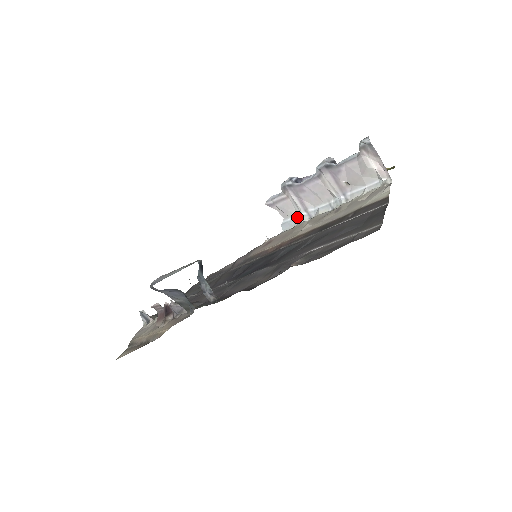
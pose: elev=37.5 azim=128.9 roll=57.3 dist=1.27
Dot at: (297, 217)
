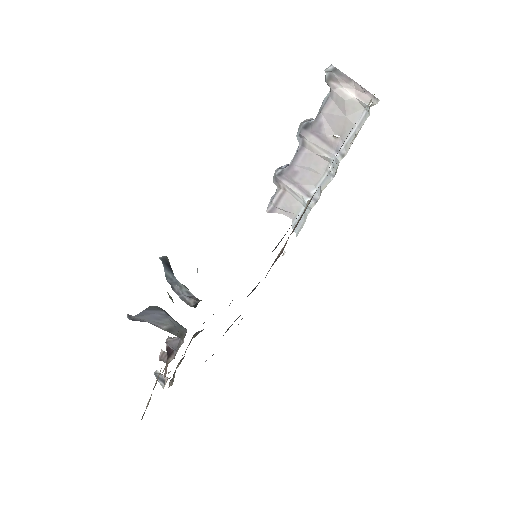
Dot at: (303, 209)
